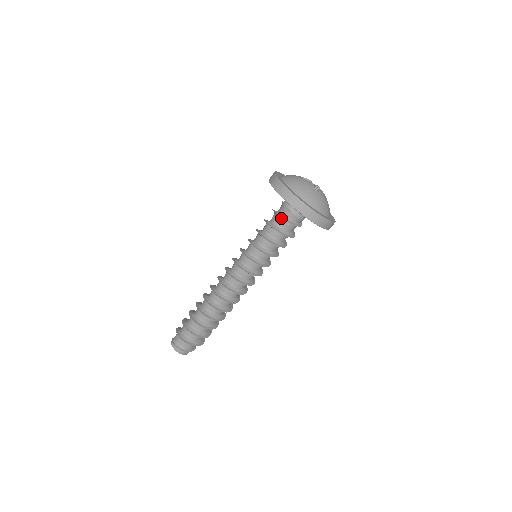
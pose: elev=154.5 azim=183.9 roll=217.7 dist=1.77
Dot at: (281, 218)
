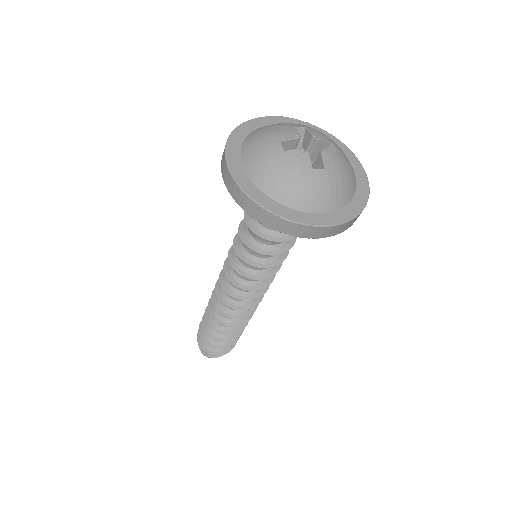
Dot at: occluded
